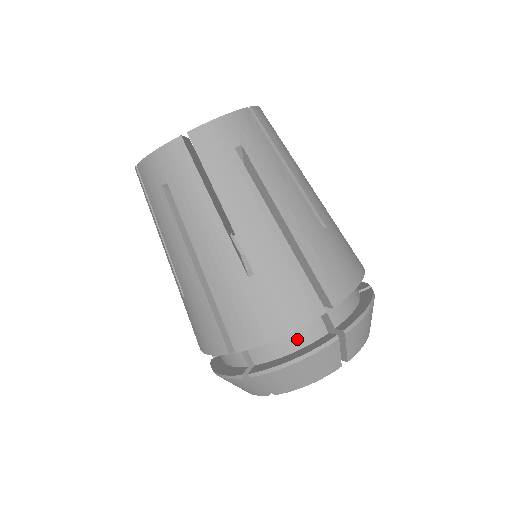
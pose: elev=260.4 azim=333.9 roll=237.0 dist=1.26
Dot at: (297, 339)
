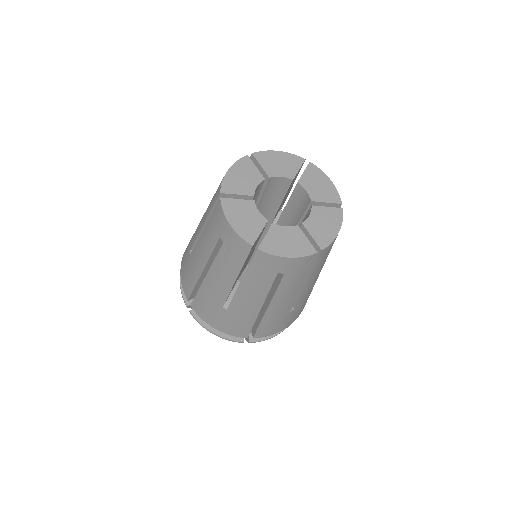
Dot at: occluded
